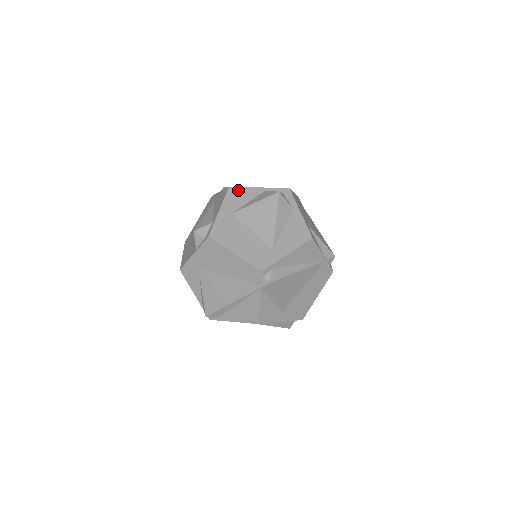
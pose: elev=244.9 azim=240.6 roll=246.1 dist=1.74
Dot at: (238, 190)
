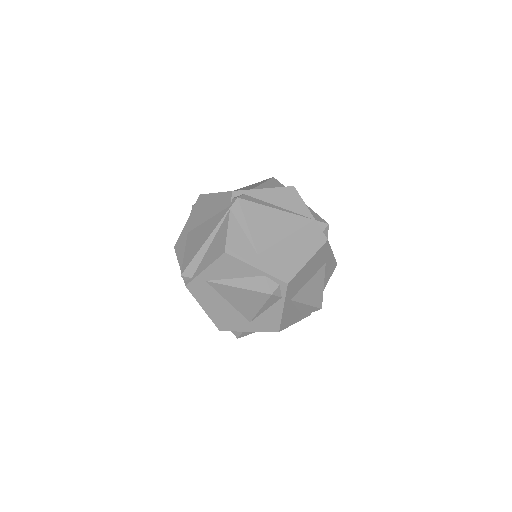
Dot at: occluded
